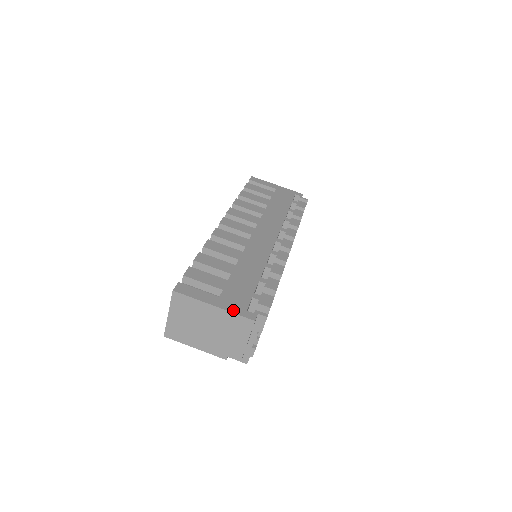
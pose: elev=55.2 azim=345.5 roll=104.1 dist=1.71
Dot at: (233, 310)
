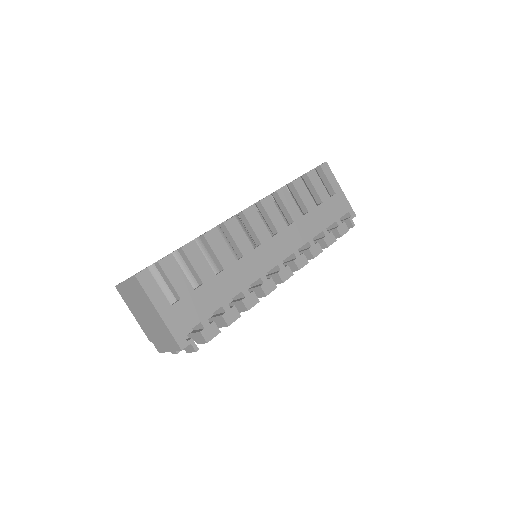
Dot at: (172, 328)
